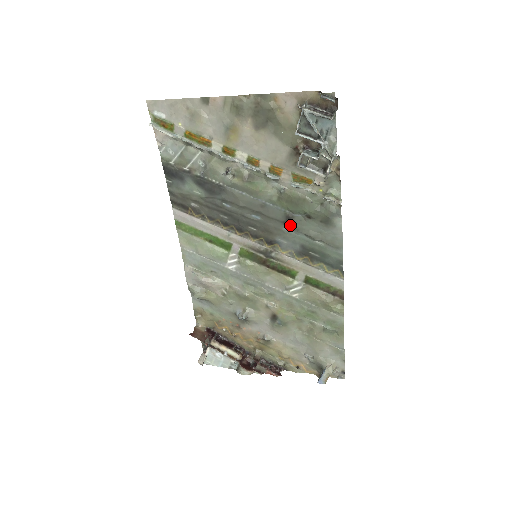
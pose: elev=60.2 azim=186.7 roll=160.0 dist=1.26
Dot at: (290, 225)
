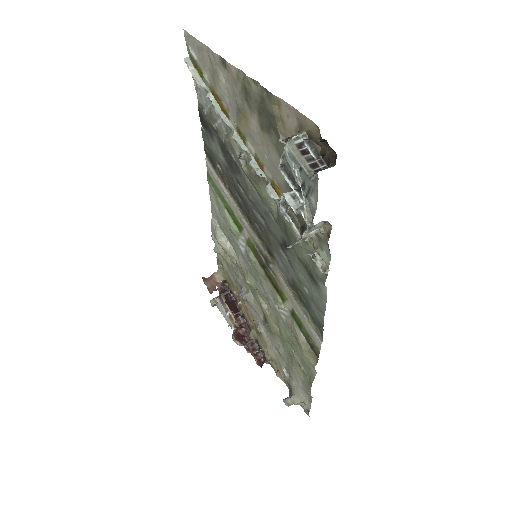
Dot at: (285, 252)
